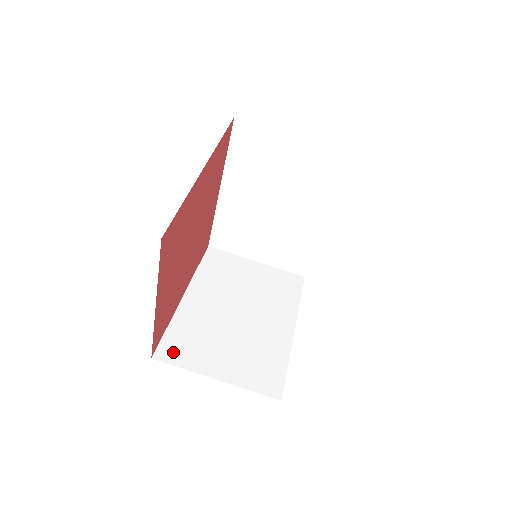
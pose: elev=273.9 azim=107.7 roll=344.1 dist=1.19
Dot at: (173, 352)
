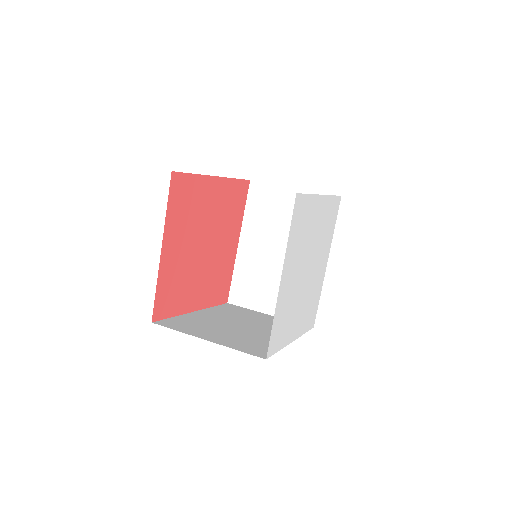
Dot at: (172, 324)
